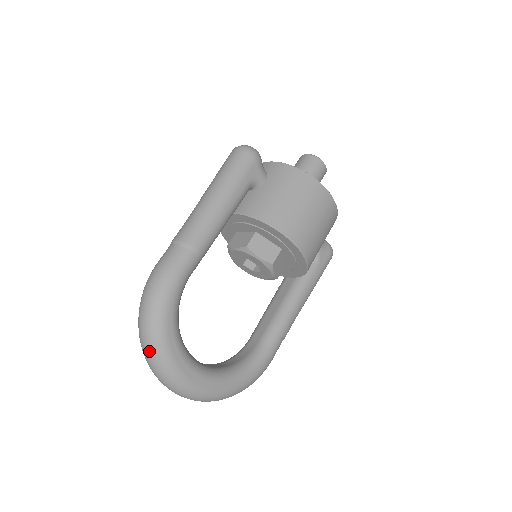
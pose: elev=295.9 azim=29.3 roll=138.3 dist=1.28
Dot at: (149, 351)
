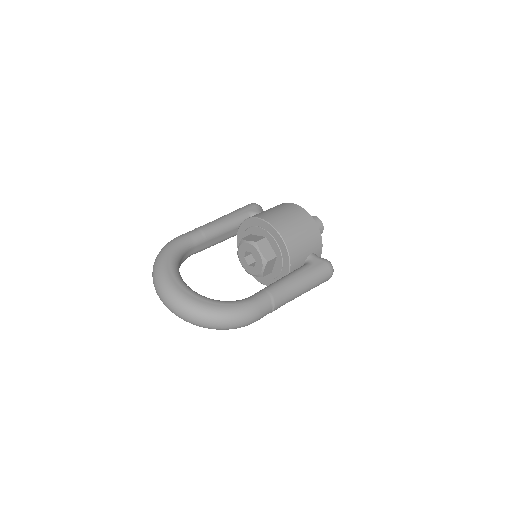
Dot at: (154, 270)
